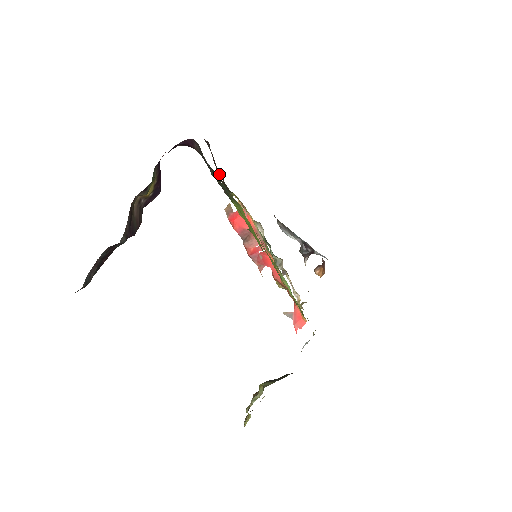
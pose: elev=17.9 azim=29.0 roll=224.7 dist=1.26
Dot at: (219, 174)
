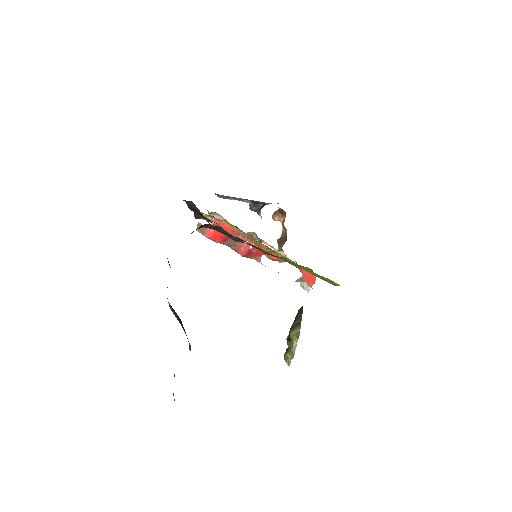
Dot at: (204, 218)
